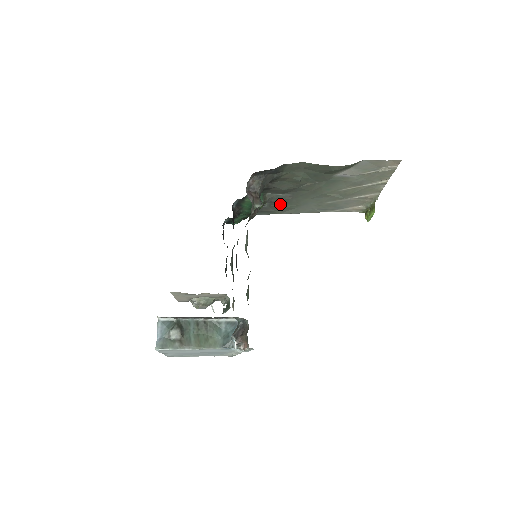
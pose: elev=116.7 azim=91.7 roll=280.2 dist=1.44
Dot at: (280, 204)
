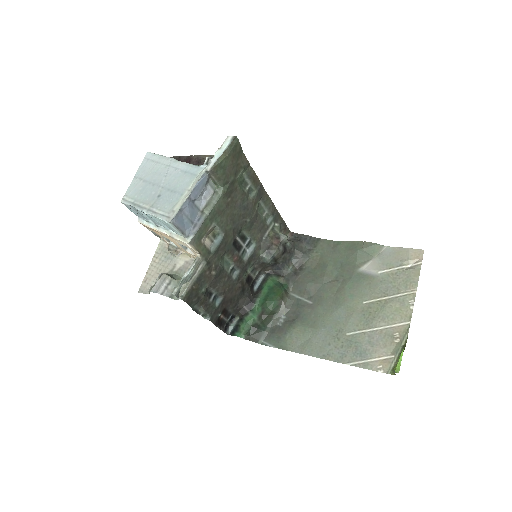
Dot at: (297, 319)
